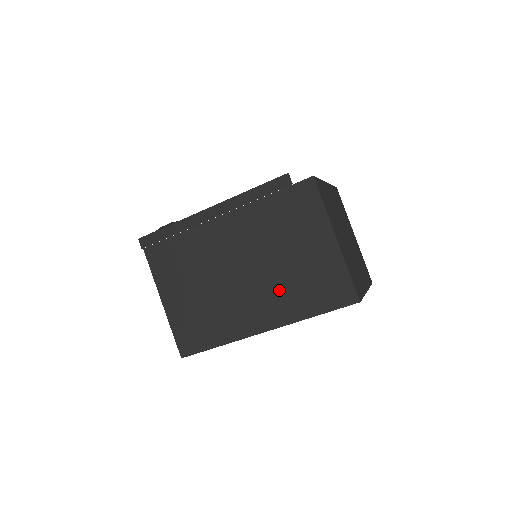
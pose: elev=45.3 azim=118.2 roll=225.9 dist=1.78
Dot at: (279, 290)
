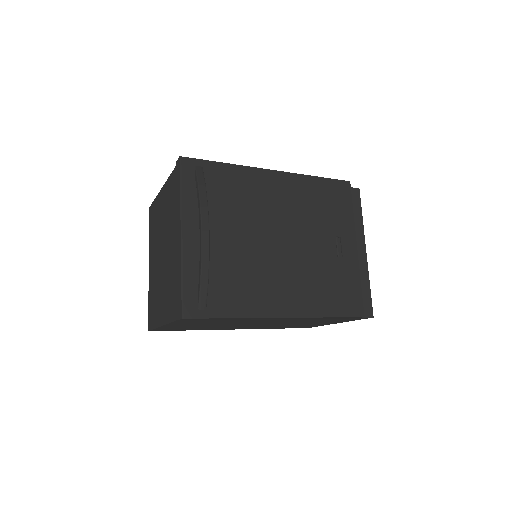
Dot at: occluded
